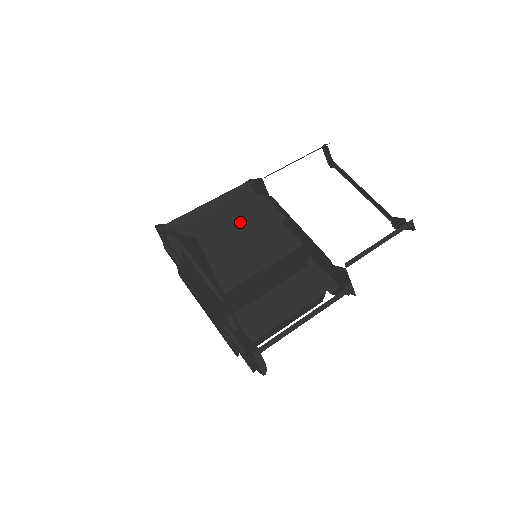
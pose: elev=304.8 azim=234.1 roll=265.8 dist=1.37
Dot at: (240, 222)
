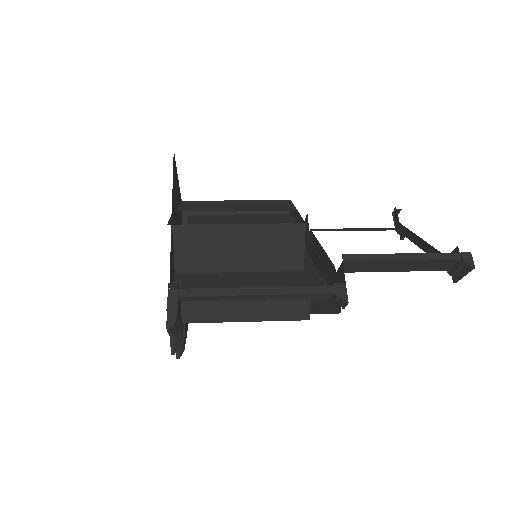
Dot at: (248, 204)
